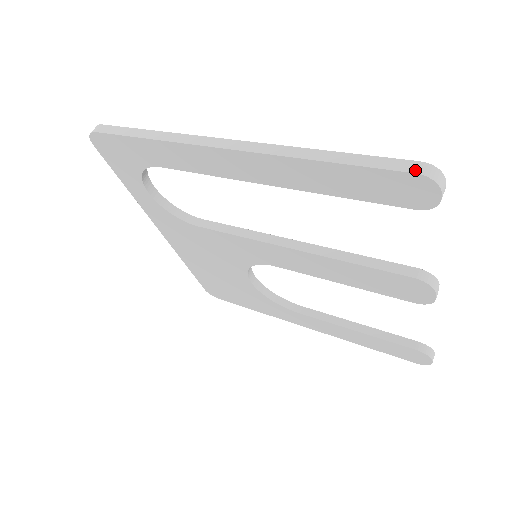
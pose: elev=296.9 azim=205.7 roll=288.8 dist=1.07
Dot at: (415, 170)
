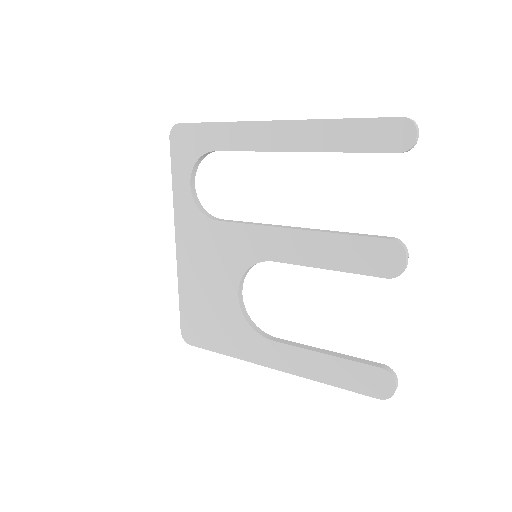
Dot at: (401, 117)
